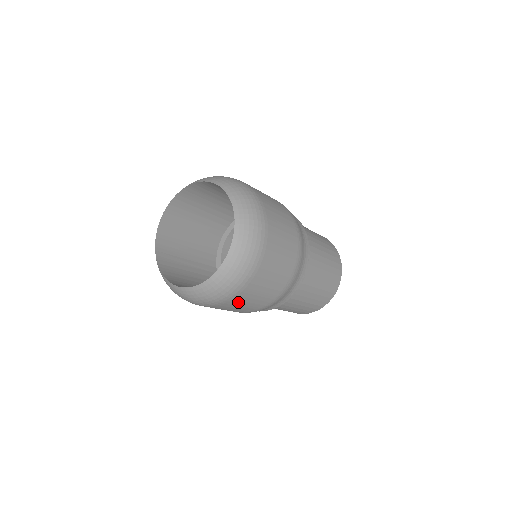
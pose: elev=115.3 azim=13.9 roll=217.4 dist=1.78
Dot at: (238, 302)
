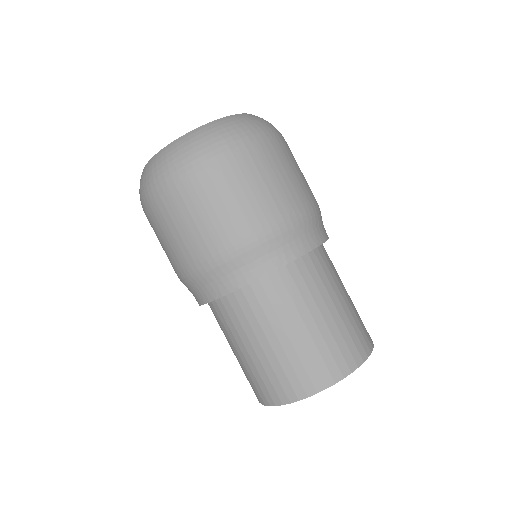
Dot at: (162, 218)
